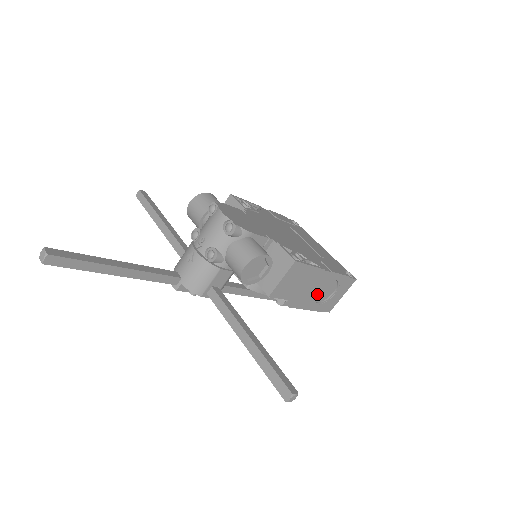
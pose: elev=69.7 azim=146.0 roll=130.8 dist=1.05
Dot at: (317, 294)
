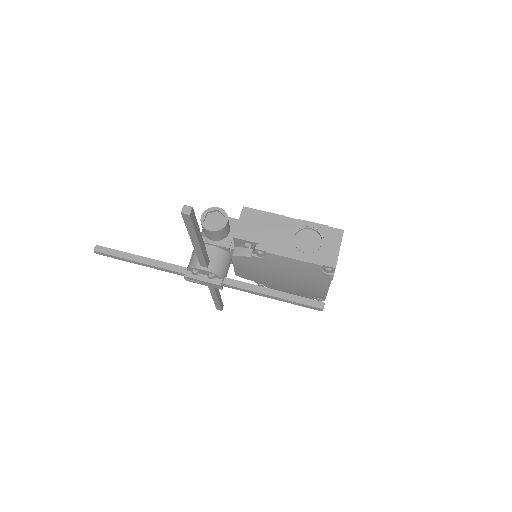
Dot at: (298, 244)
